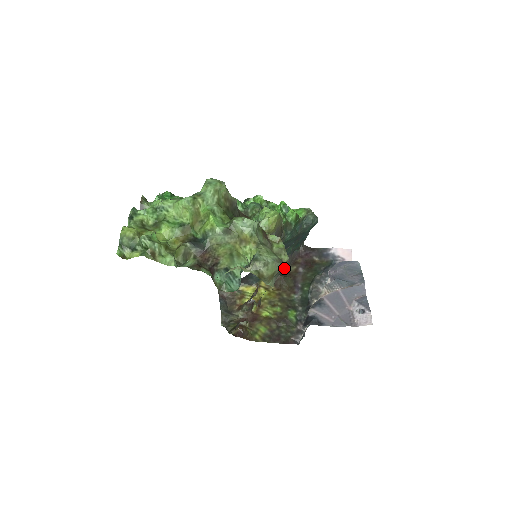
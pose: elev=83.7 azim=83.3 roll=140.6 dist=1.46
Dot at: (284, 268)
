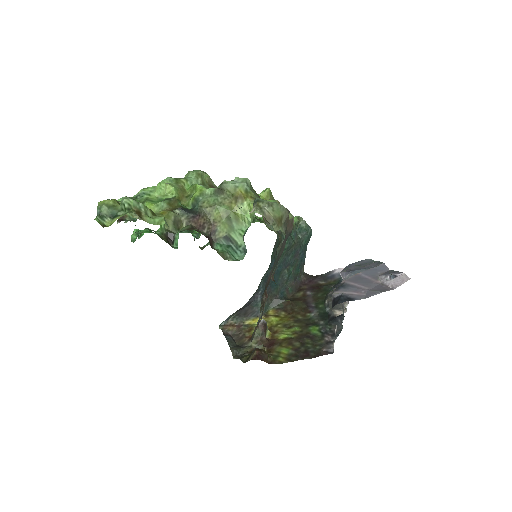
Dot at: (291, 228)
